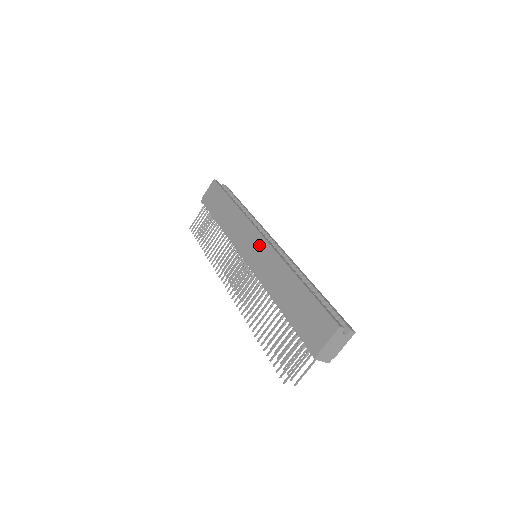
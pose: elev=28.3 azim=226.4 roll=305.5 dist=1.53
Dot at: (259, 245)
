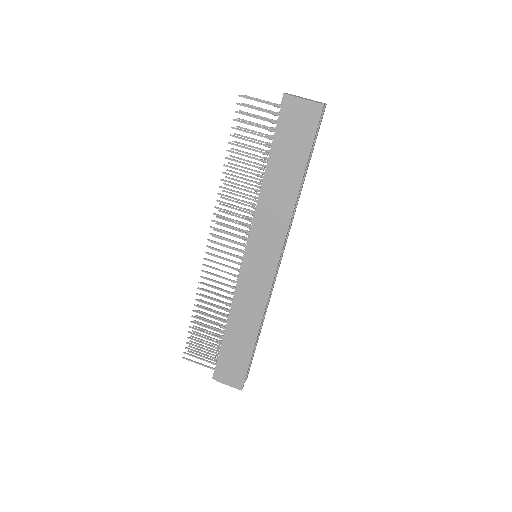
Dot at: (266, 272)
